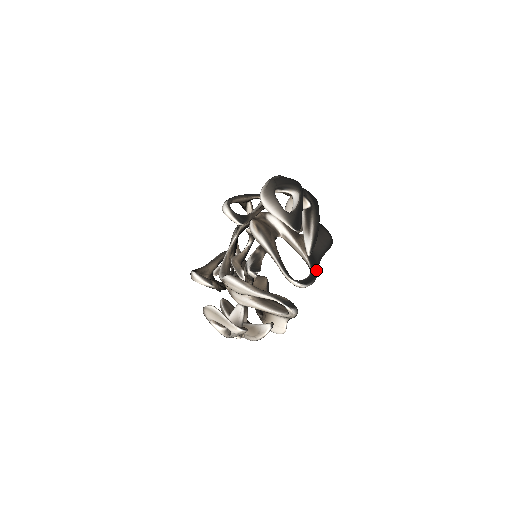
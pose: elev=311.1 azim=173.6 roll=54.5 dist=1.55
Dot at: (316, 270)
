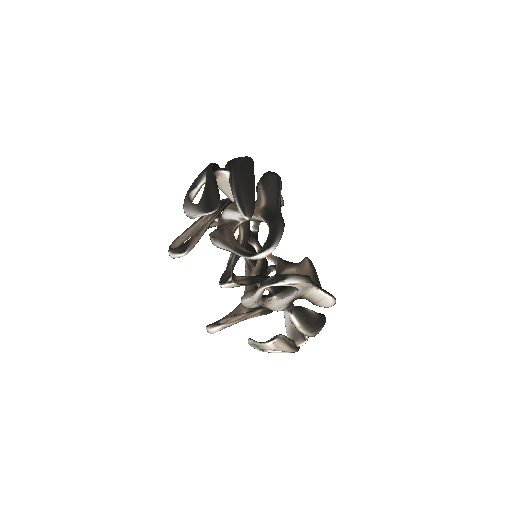
Dot at: (275, 222)
